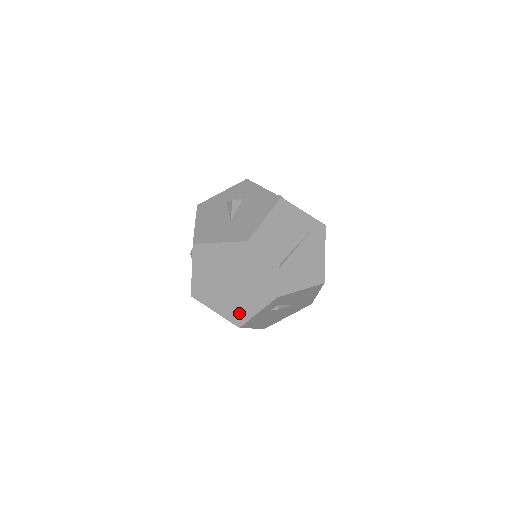
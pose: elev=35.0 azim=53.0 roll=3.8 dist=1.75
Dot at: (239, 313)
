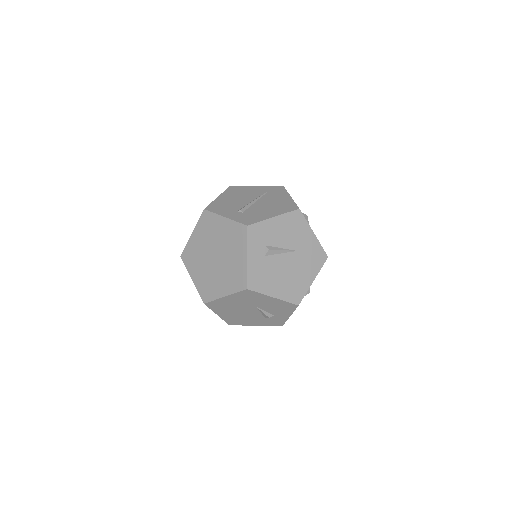
Dot at: (238, 275)
